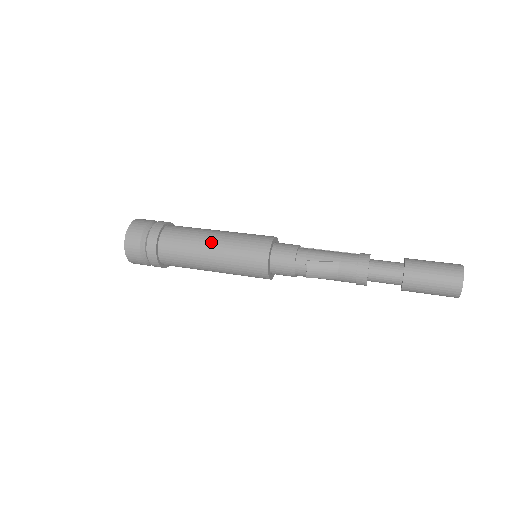
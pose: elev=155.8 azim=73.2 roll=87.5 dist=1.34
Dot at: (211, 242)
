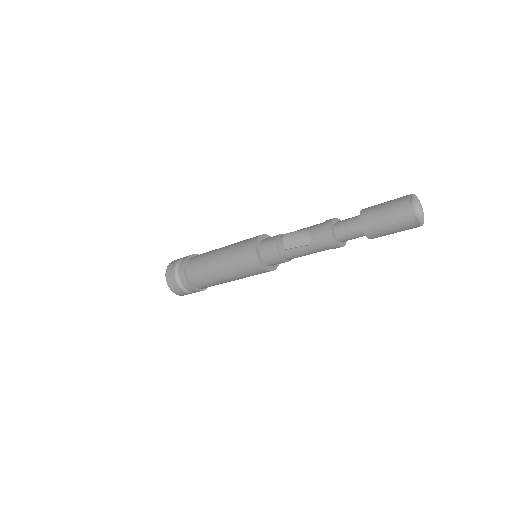
Dot at: (221, 249)
